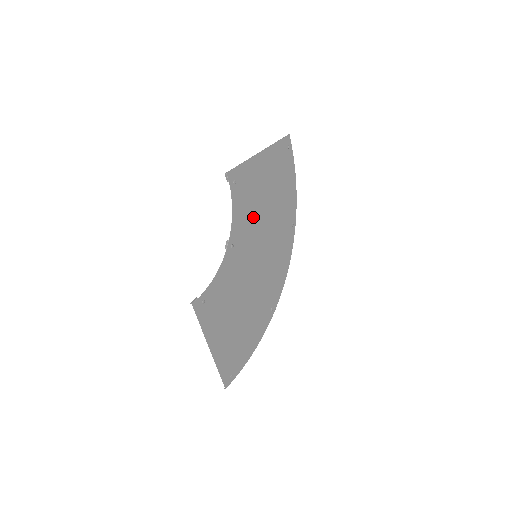
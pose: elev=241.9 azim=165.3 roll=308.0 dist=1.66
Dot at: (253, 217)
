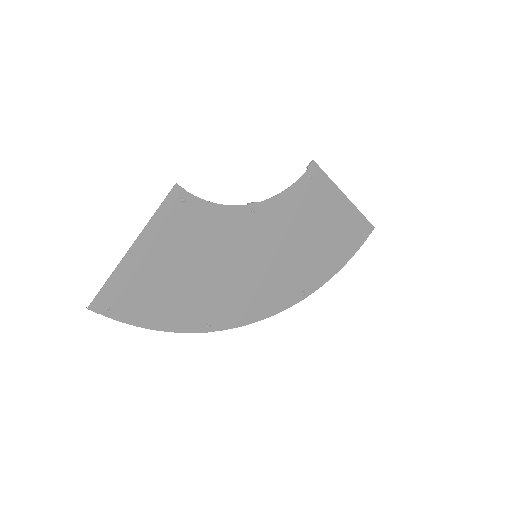
Dot at: (290, 225)
